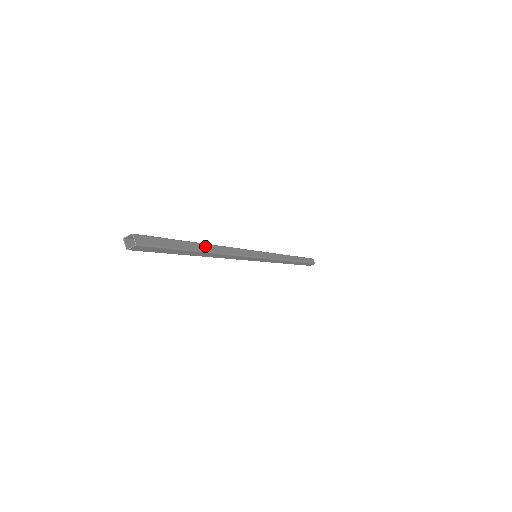
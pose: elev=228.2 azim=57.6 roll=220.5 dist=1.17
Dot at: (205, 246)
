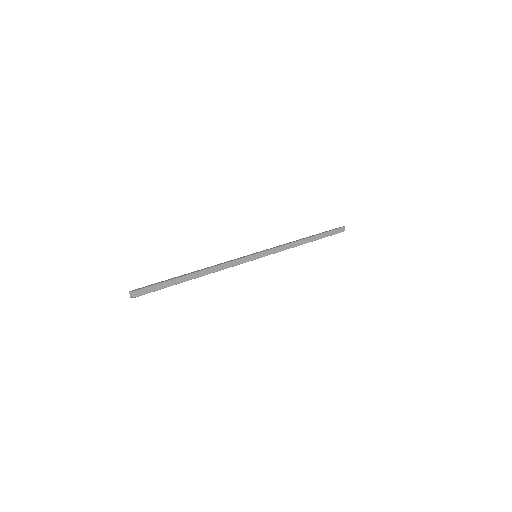
Dot at: (194, 274)
